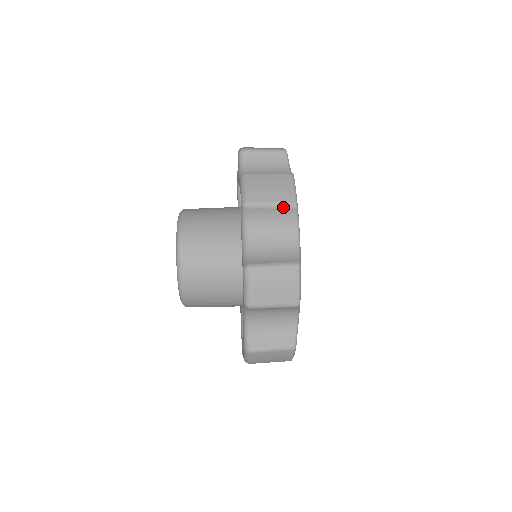
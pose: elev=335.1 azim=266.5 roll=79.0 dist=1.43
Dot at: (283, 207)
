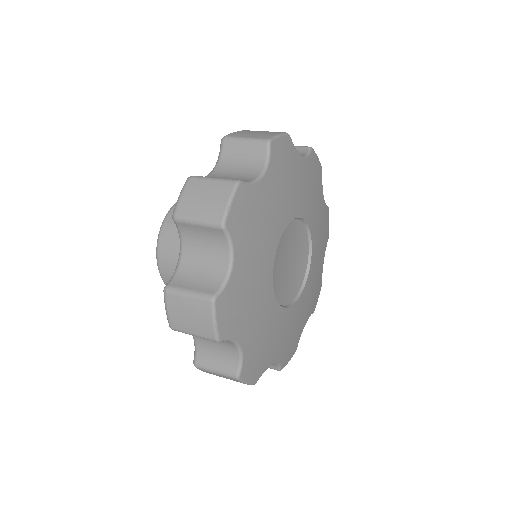
Dot at: (209, 226)
